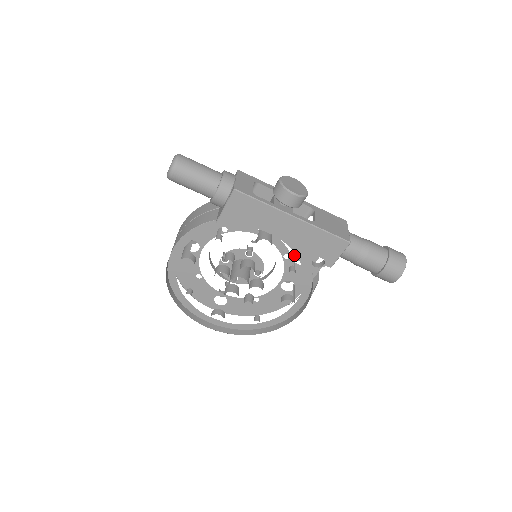
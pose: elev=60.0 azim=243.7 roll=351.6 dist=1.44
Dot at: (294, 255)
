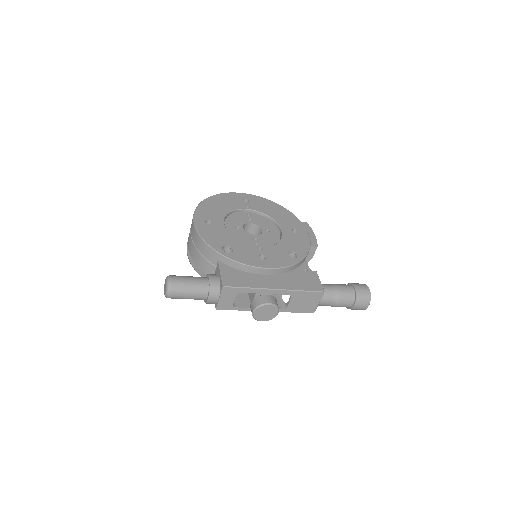
Dot at: occluded
